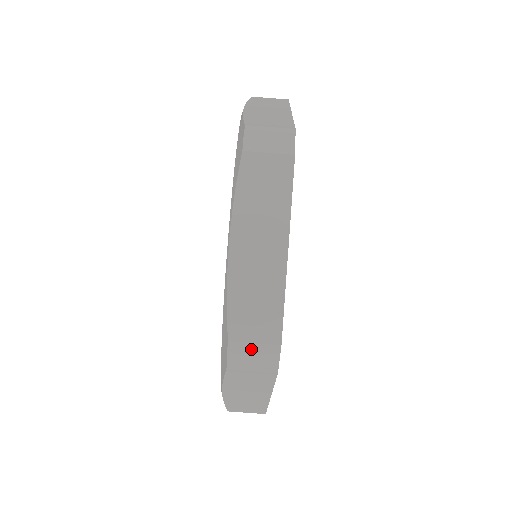
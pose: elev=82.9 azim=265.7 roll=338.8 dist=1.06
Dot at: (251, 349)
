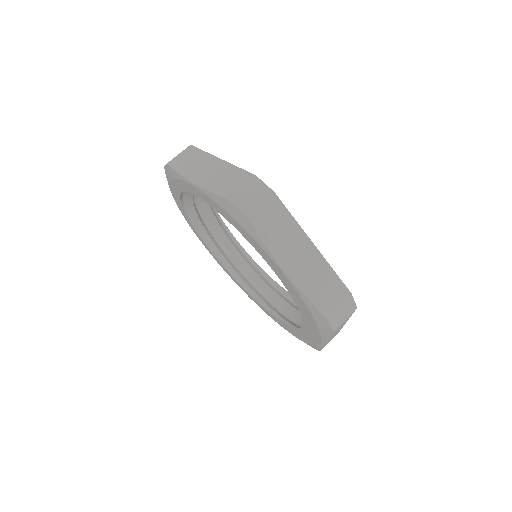
Dot at: (339, 310)
